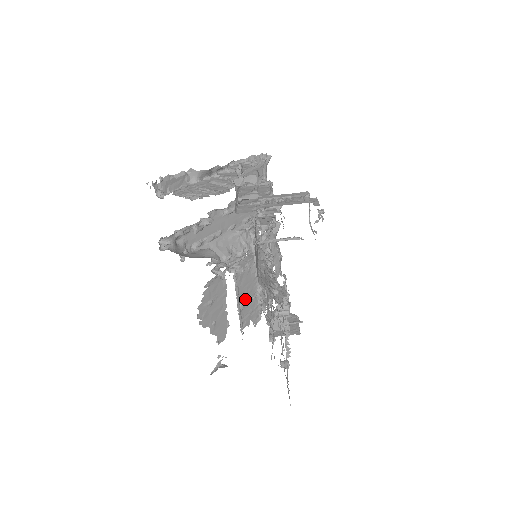
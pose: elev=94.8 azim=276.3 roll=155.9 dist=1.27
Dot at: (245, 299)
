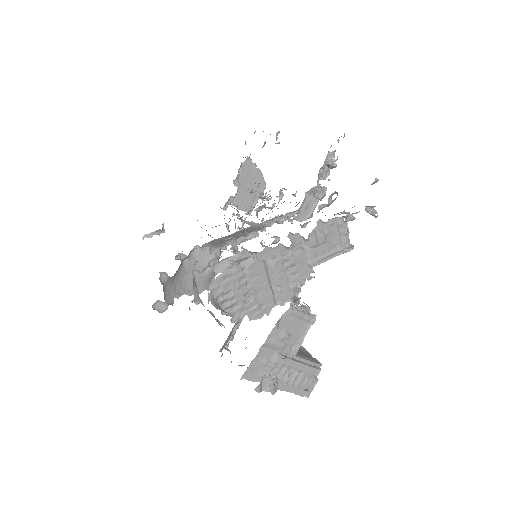
Dot at: occluded
